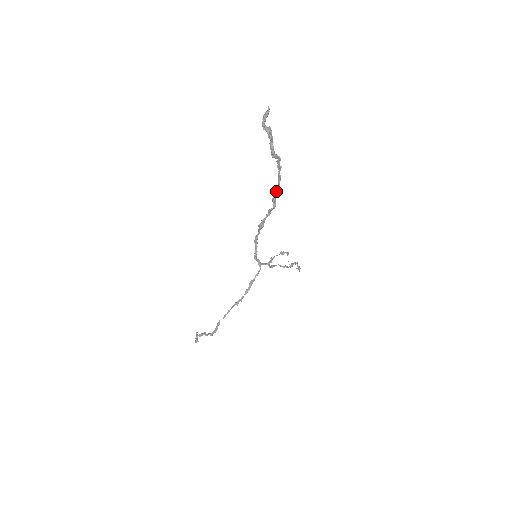
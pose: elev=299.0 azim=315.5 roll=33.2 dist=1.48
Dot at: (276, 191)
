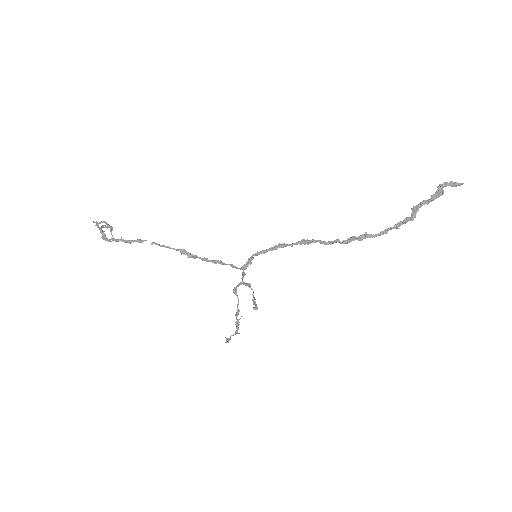
Dot at: (364, 236)
